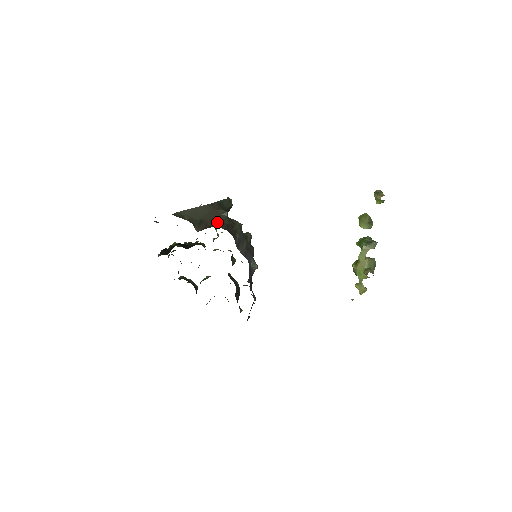
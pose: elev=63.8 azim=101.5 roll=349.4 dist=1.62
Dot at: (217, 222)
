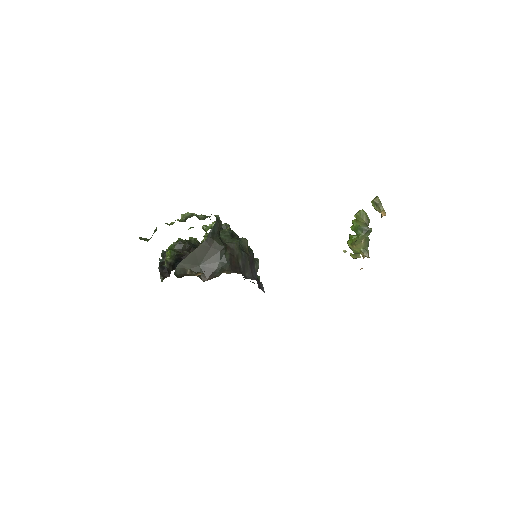
Dot at: (219, 263)
